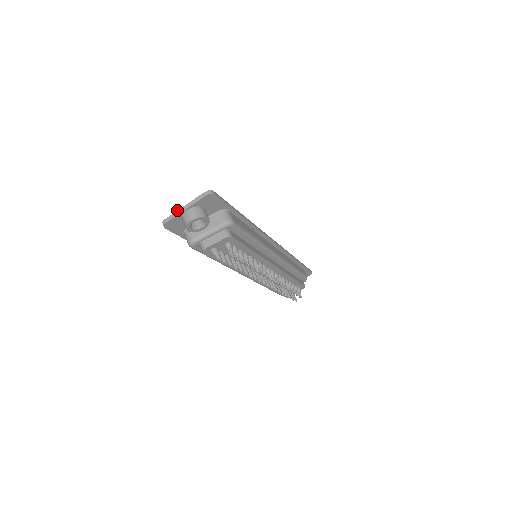
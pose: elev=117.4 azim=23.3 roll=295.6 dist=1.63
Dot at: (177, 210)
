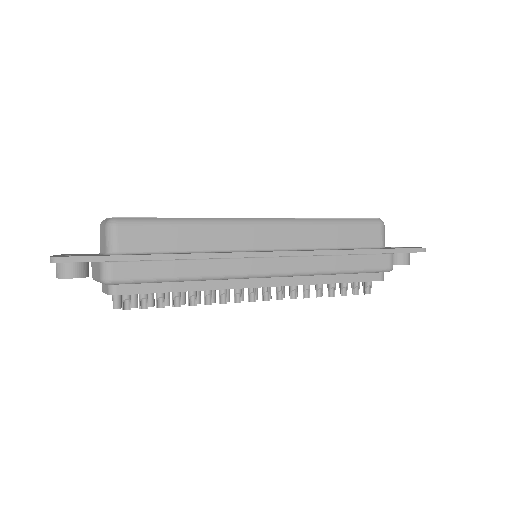
Dot at: (53, 255)
